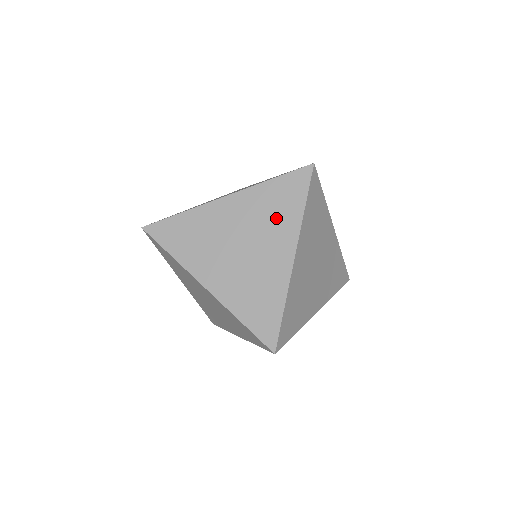
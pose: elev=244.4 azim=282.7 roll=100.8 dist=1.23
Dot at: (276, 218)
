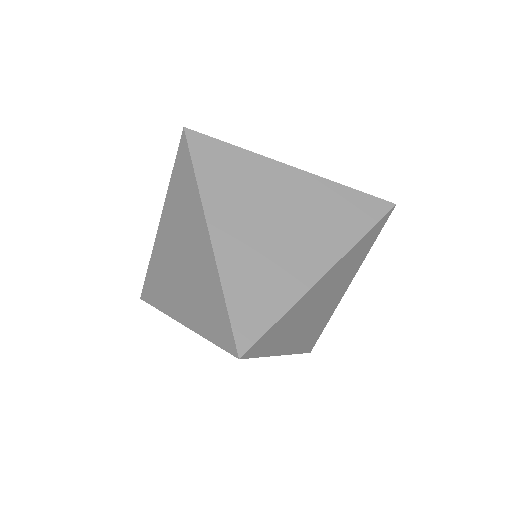
Dot at: (186, 209)
